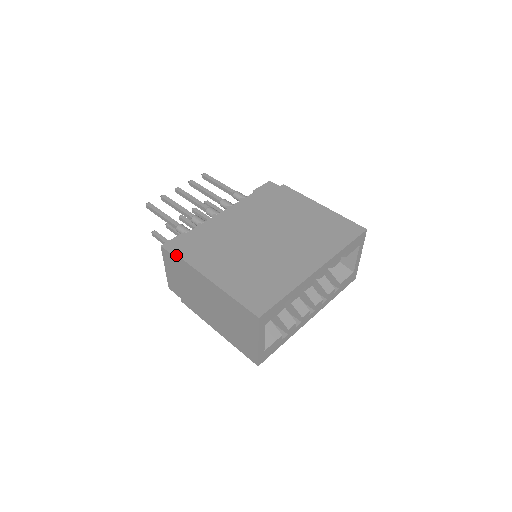
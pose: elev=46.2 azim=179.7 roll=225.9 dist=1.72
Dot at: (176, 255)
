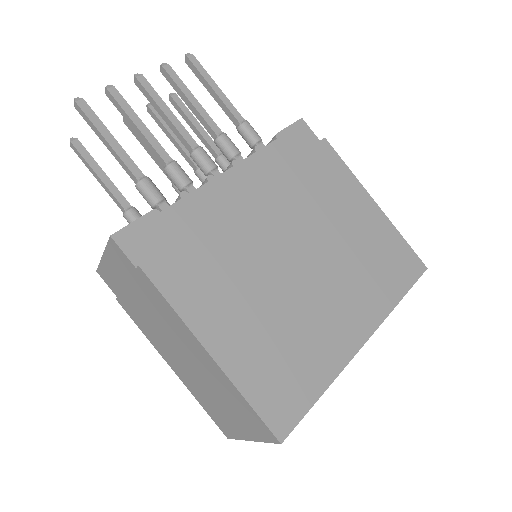
Dot at: (143, 273)
